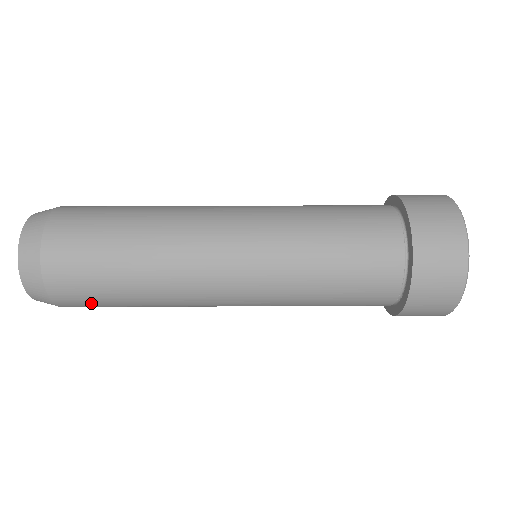
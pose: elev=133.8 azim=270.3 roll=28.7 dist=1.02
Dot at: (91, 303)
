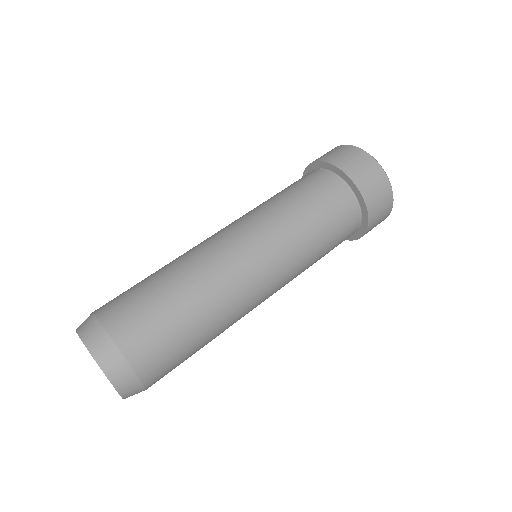
Dot at: occluded
